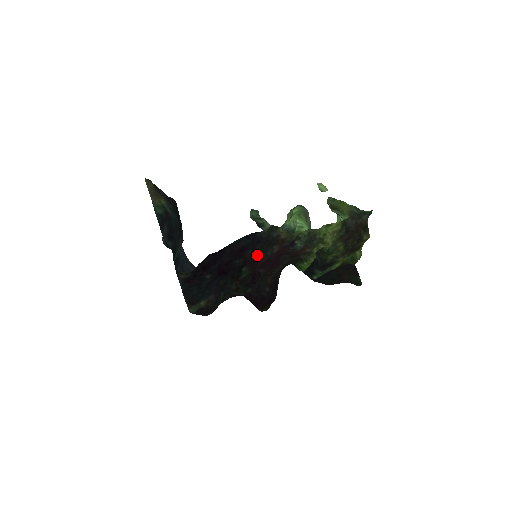
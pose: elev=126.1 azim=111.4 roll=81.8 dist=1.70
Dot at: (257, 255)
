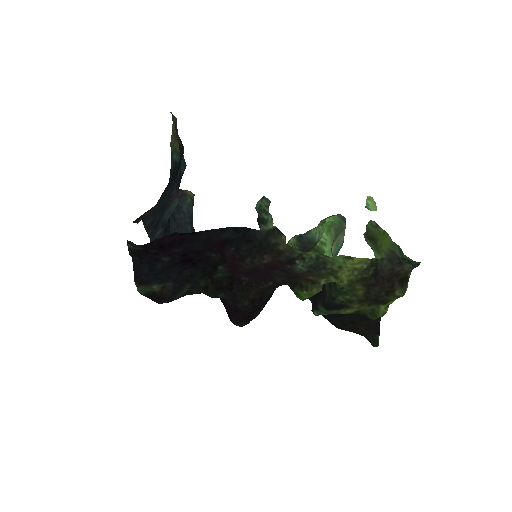
Dot at: (241, 257)
